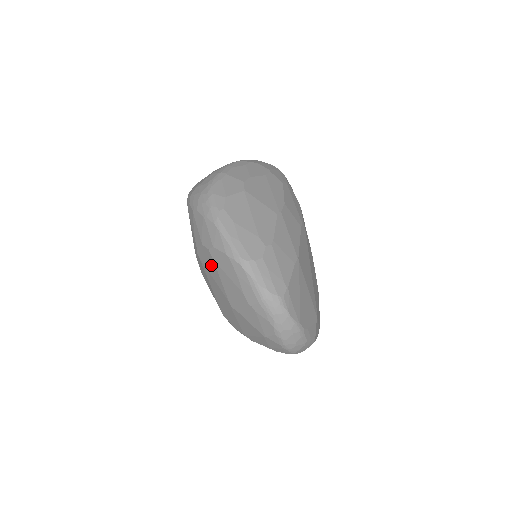
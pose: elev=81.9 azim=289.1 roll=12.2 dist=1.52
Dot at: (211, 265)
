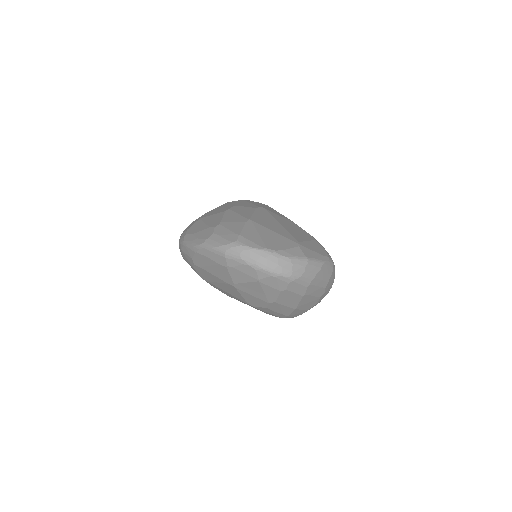
Dot at: (206, 274)
